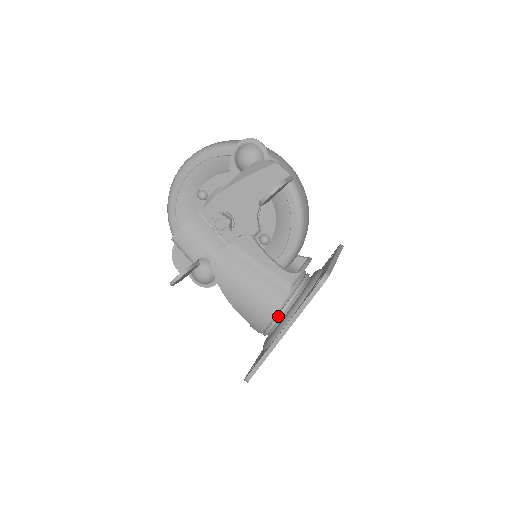
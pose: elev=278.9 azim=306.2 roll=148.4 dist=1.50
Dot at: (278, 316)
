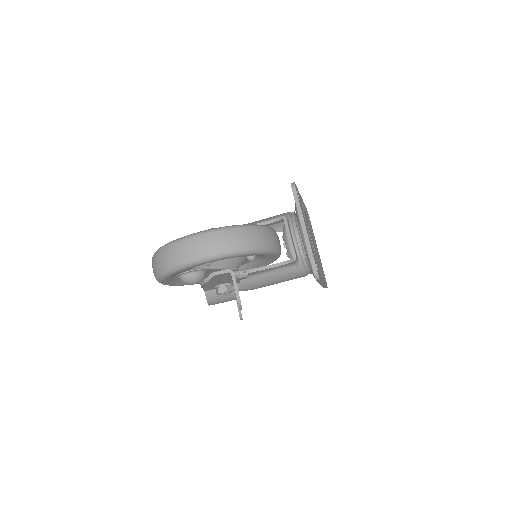
Dot at: occluded
